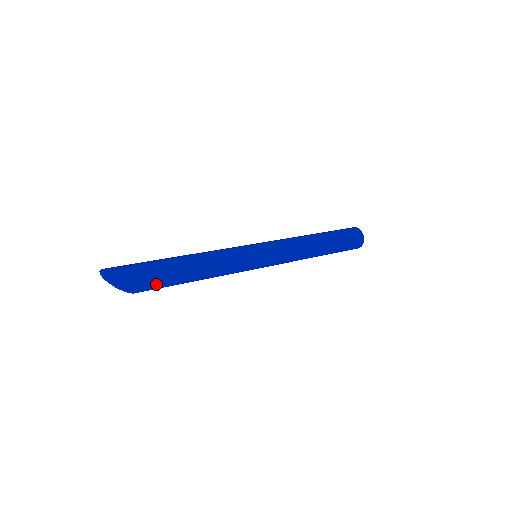
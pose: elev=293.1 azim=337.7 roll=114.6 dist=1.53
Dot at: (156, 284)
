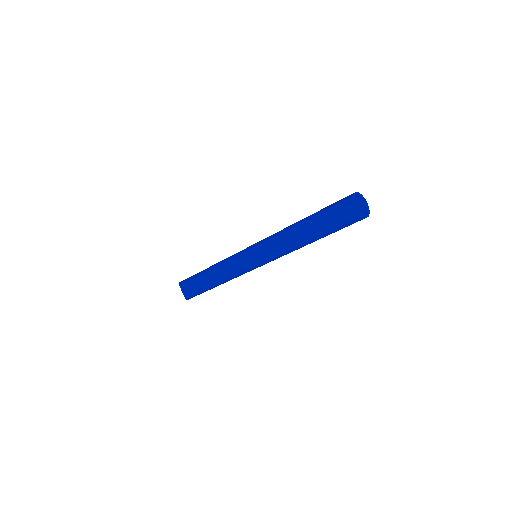
Dot at: (188, 284)
